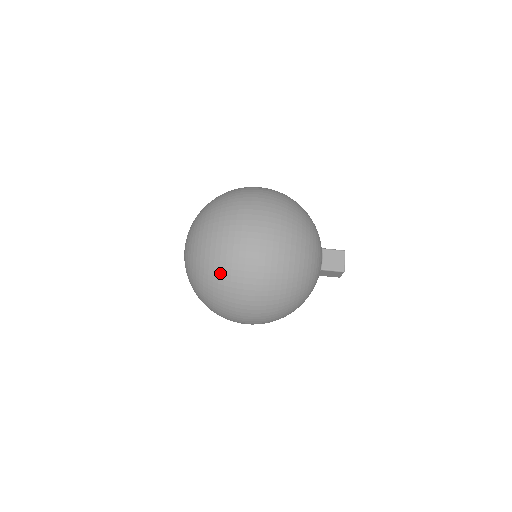
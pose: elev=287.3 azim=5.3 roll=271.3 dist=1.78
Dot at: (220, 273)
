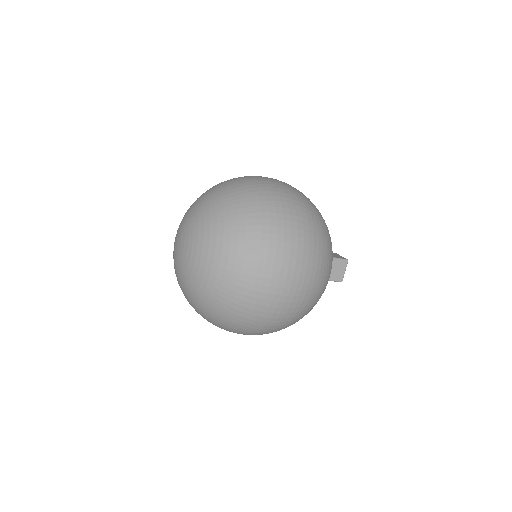
Dot at: (235, 314)
